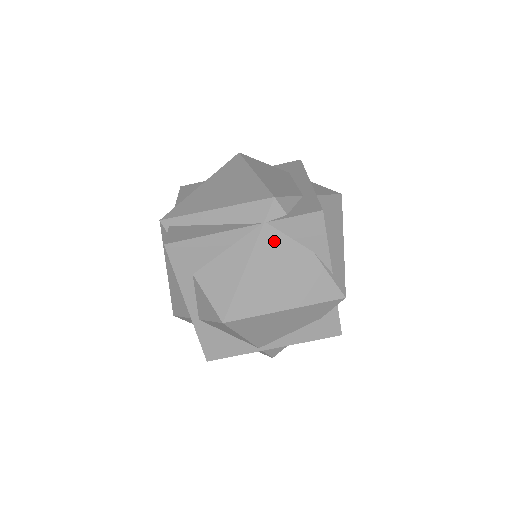
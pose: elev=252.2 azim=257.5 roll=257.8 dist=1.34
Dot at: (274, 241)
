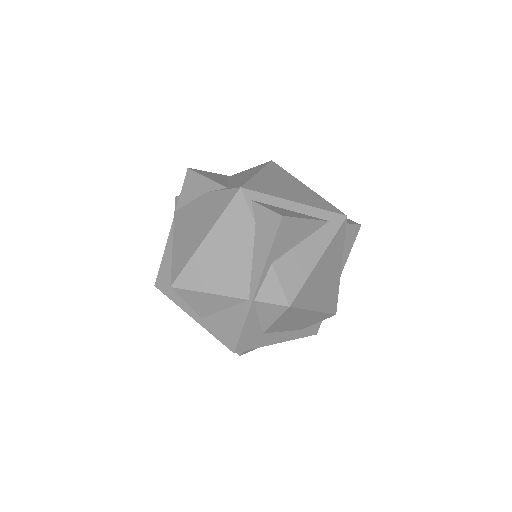
Dot at: (183, 214)
